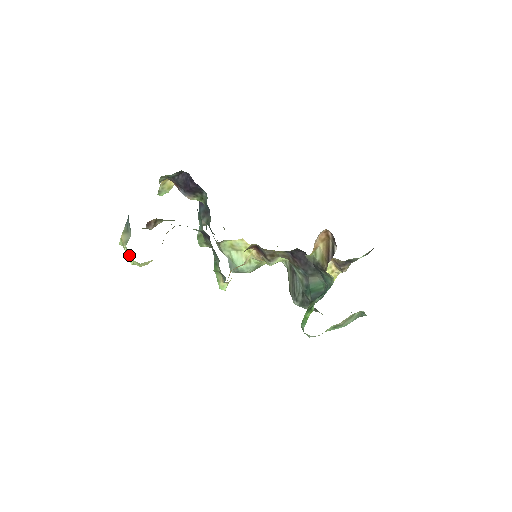
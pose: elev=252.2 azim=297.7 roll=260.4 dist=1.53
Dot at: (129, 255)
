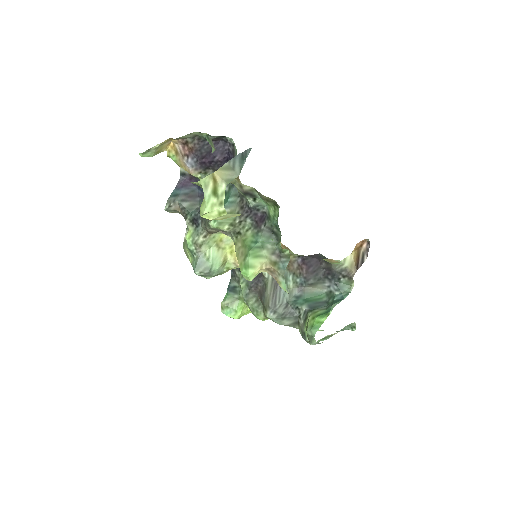
Dot at: (210, 199)
